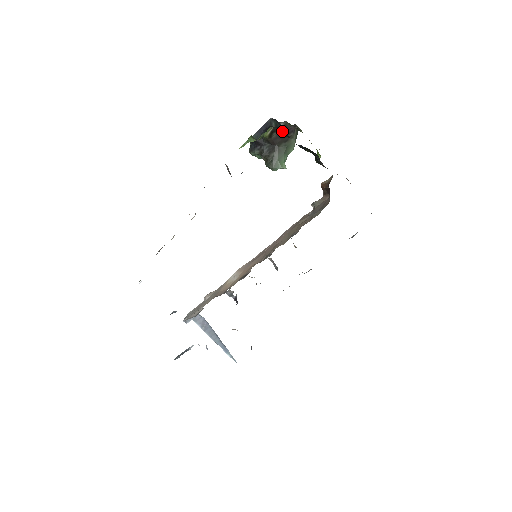
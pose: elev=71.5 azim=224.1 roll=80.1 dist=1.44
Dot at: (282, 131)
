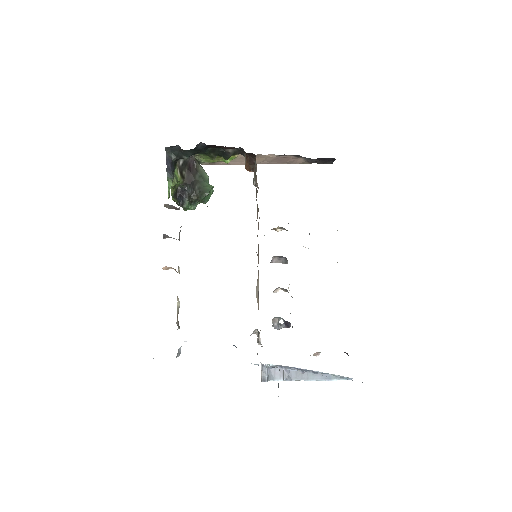
Dot at: (183, 156)
